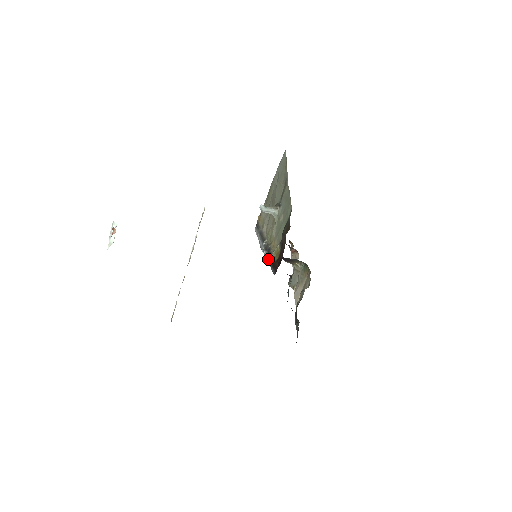
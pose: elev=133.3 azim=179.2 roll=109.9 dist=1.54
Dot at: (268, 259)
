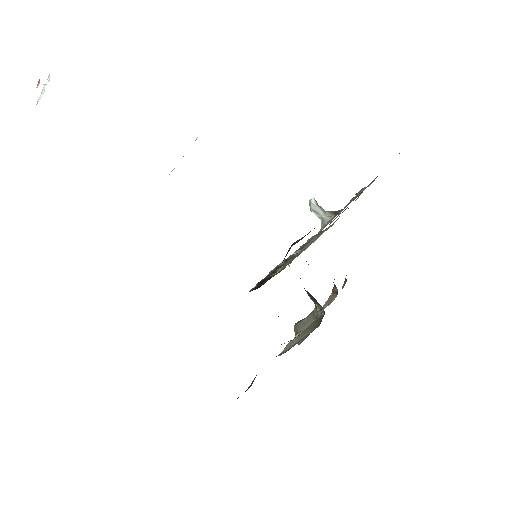
Dot at: (271, 271)
